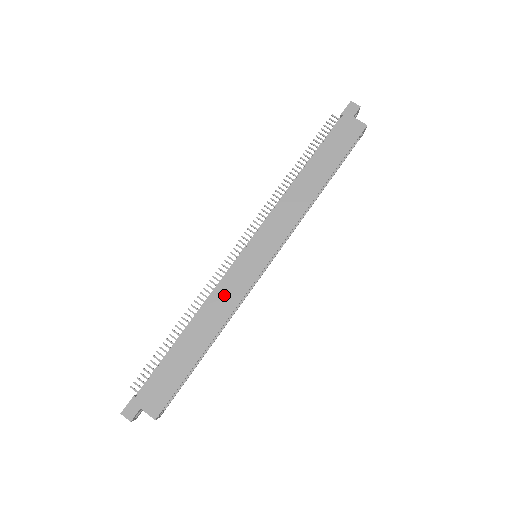
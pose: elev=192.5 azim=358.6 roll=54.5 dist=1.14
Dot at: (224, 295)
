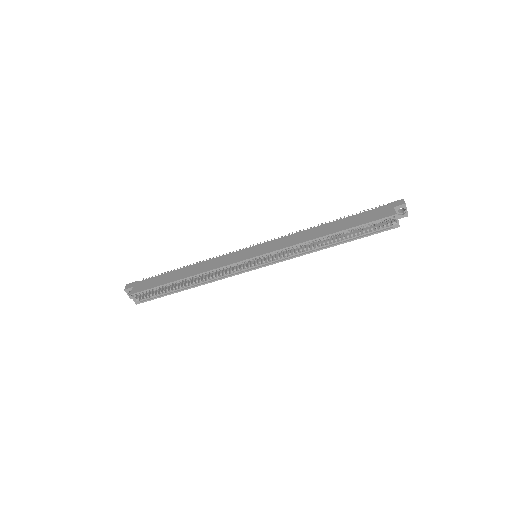
Dot at: (218, 261)
